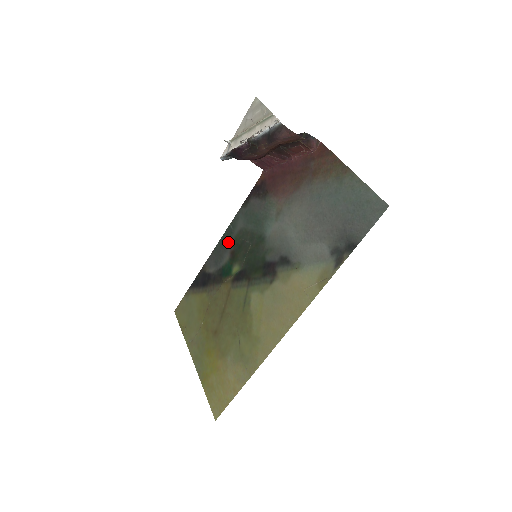
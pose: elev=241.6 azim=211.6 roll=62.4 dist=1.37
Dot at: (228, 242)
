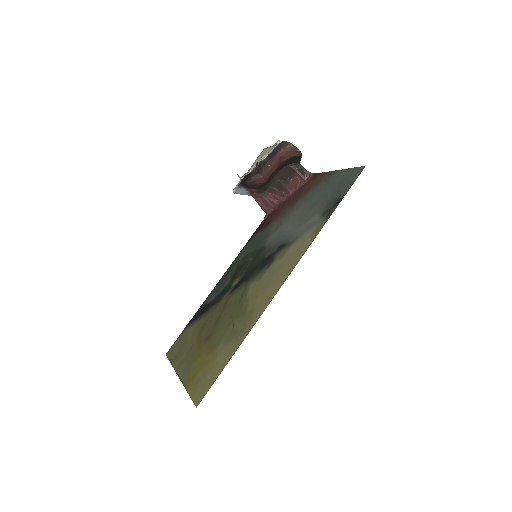
Dot at: (230, 271)
